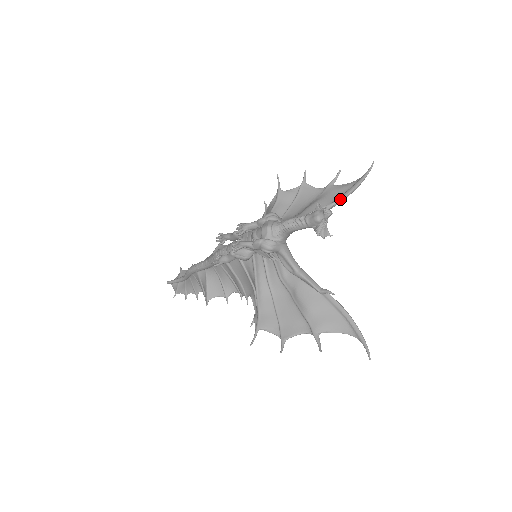
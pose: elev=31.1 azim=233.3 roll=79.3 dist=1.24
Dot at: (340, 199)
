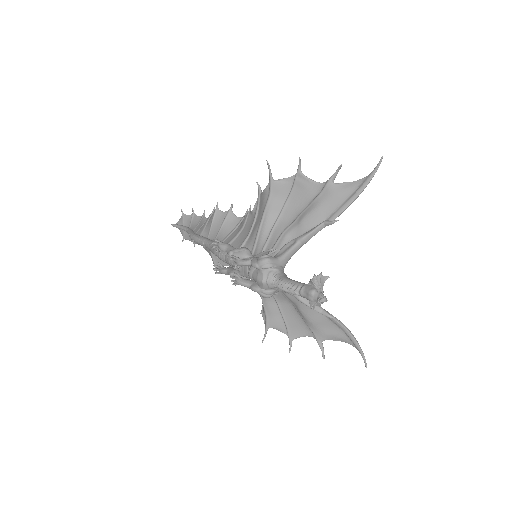
Dot at: (340, 213)
